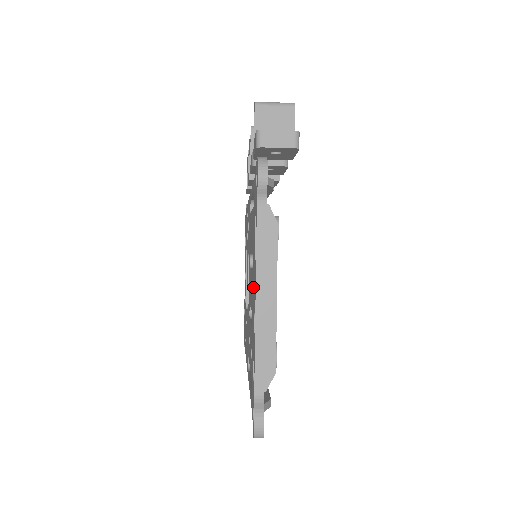
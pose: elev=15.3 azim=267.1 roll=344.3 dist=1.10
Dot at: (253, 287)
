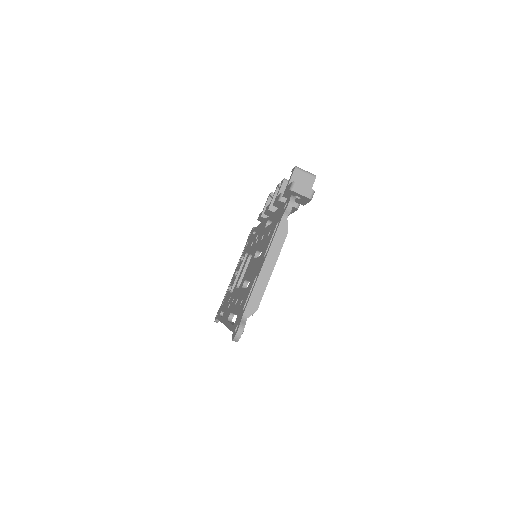
Dot at: (259, 263)
